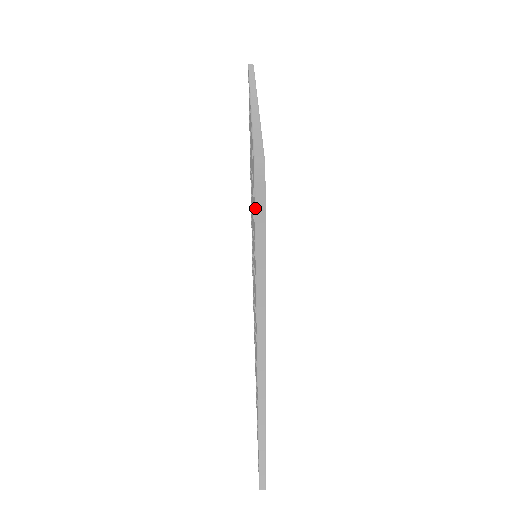
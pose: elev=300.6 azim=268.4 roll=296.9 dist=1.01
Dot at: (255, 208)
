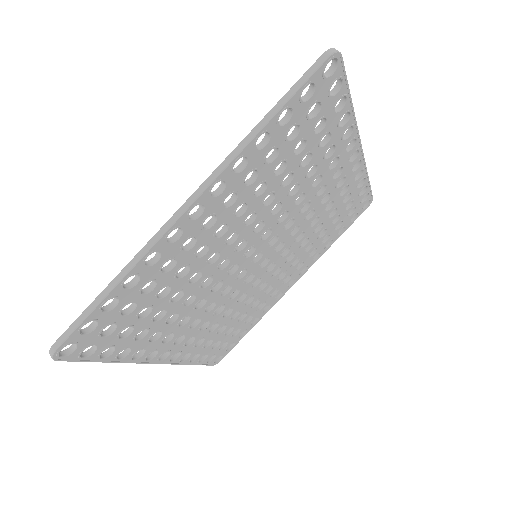
Dot at: occluded
